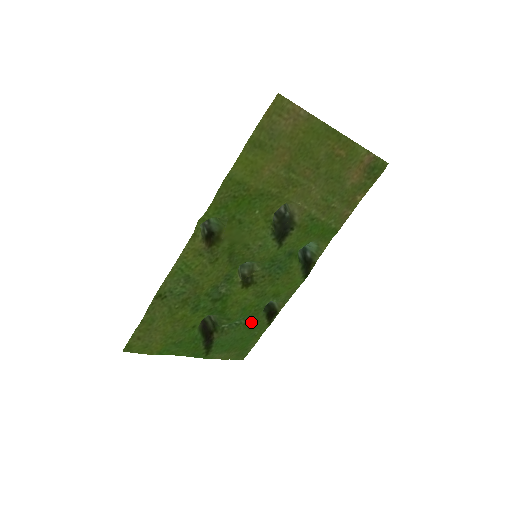
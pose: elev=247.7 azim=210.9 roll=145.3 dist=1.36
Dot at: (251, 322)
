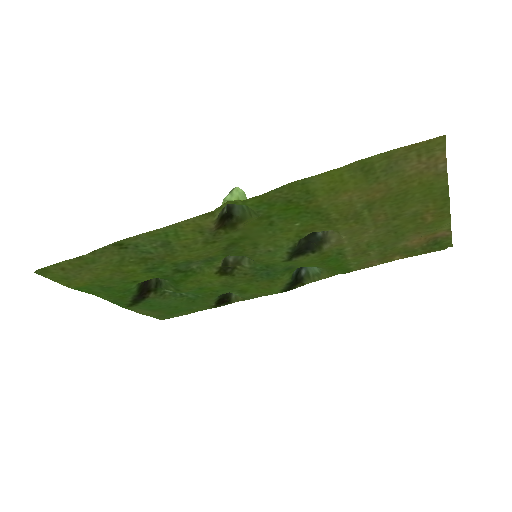
Dot at: (198, 299)
